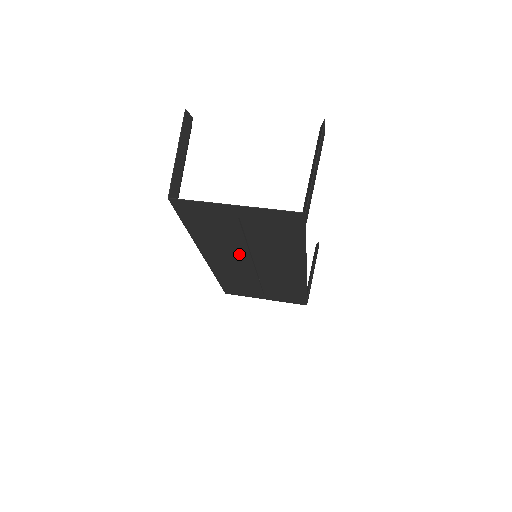
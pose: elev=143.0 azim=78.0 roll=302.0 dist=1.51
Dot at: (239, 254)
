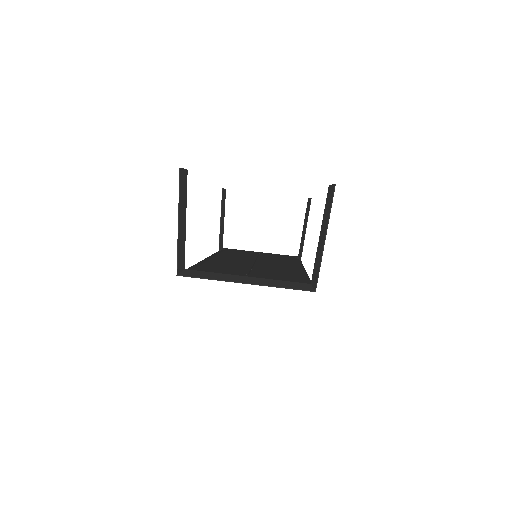
Dot at: occluded
